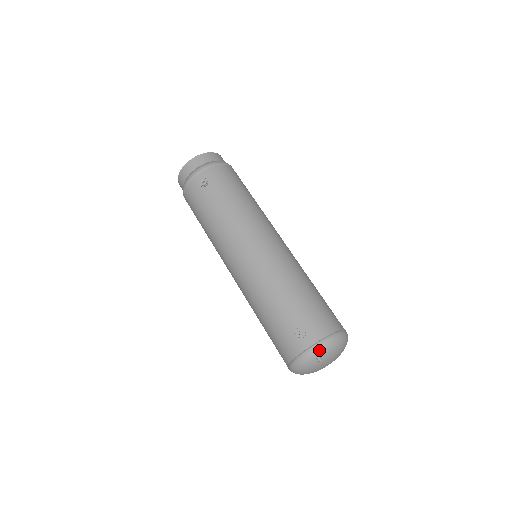
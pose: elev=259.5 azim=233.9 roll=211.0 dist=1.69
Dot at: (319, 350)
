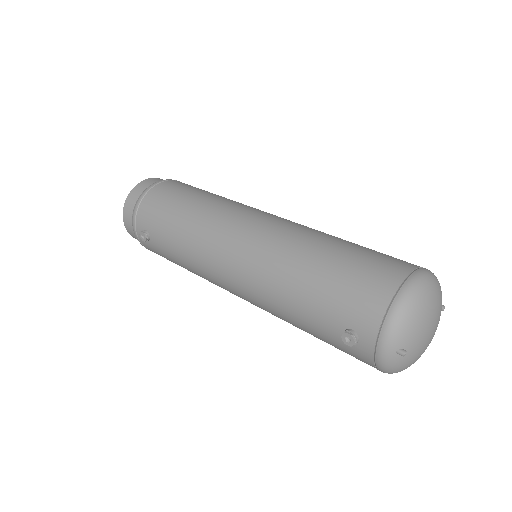
Dot at: (389, 345)
